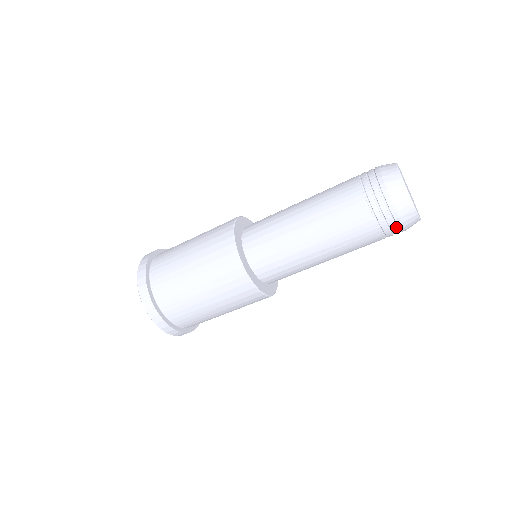
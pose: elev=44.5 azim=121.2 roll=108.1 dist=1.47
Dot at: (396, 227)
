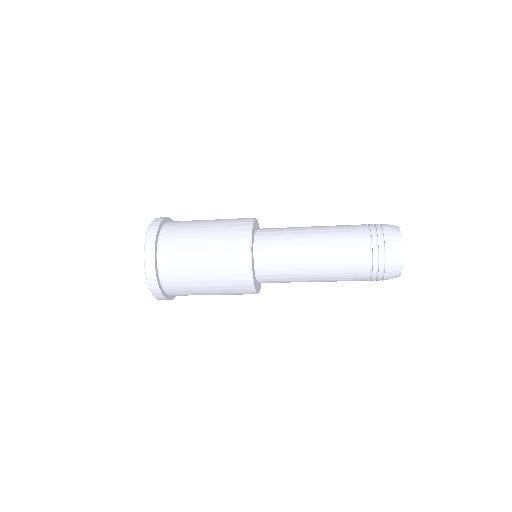
Dot at: occluded
